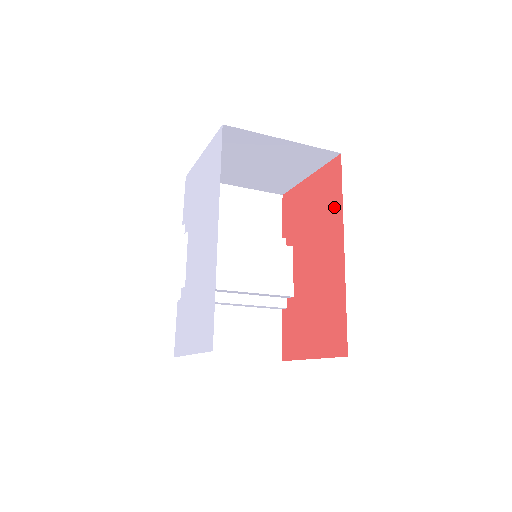
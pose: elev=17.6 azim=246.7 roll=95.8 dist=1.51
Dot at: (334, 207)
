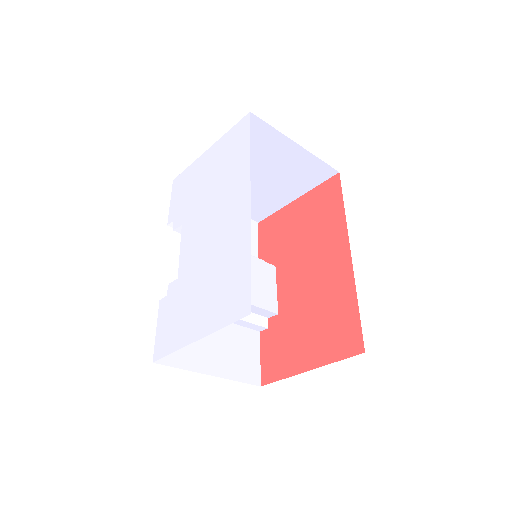
Dot at: (333, 218)
